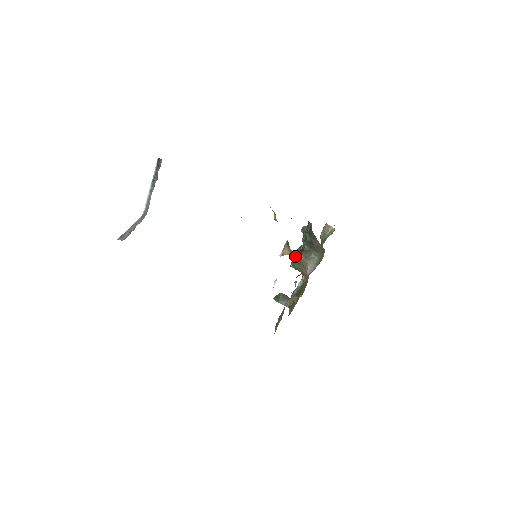
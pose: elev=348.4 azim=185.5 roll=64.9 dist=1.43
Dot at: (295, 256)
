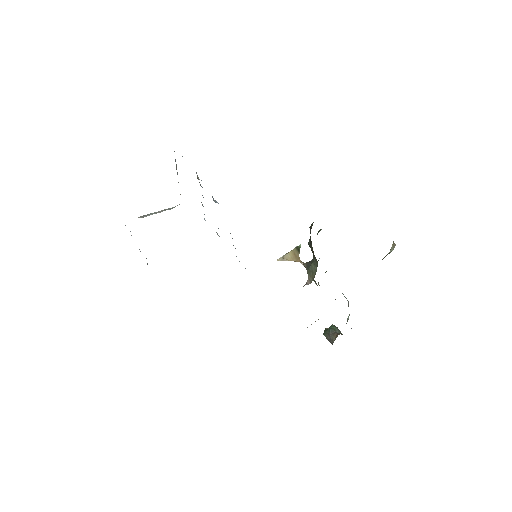
Dot at: occluded
